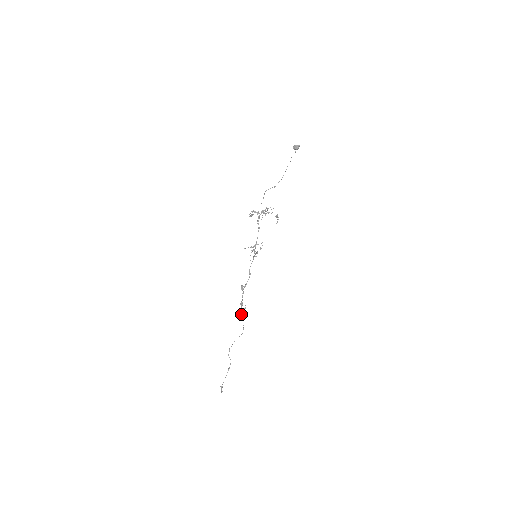
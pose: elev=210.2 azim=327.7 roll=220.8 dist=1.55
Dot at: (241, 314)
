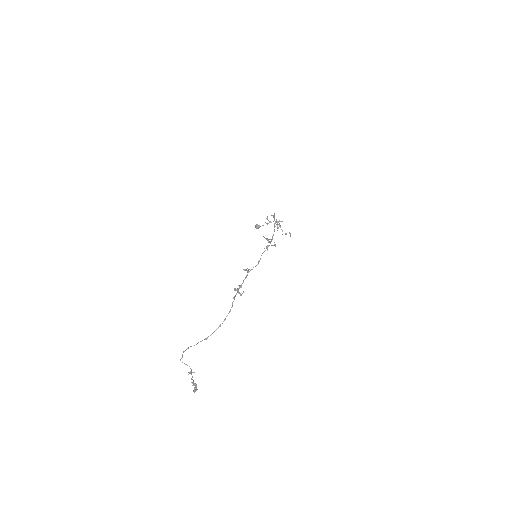
Dot at: occluded
